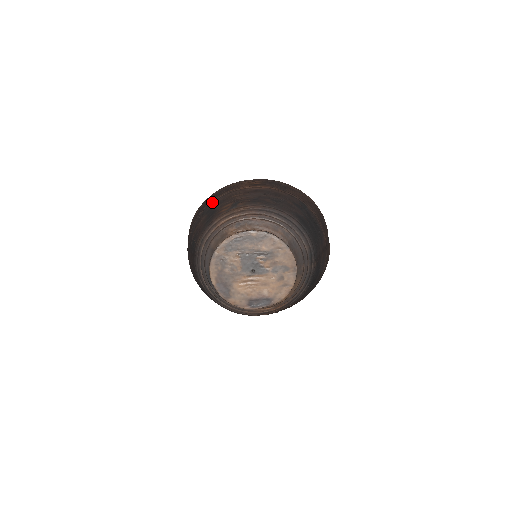
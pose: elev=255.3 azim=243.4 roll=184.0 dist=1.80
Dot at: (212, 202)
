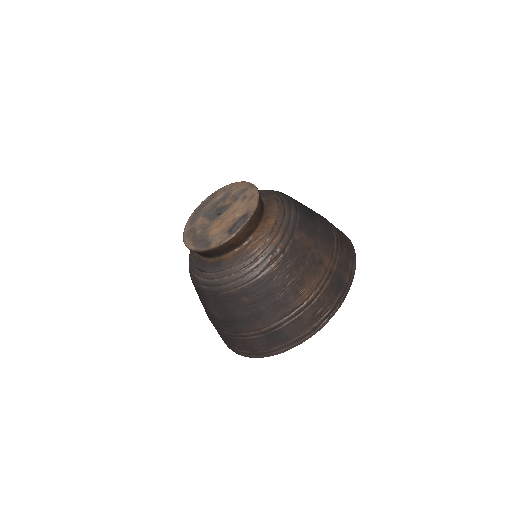
Dot at: occluded
